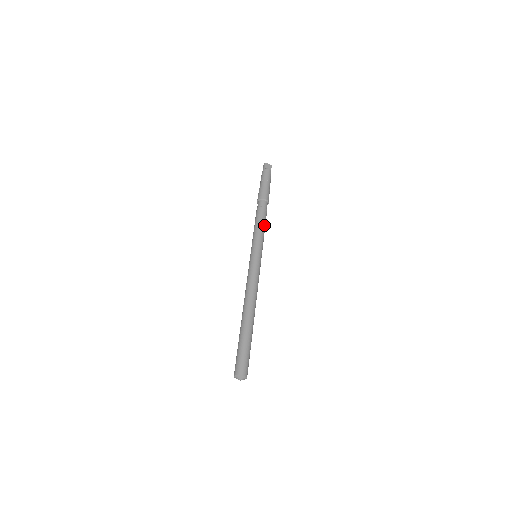
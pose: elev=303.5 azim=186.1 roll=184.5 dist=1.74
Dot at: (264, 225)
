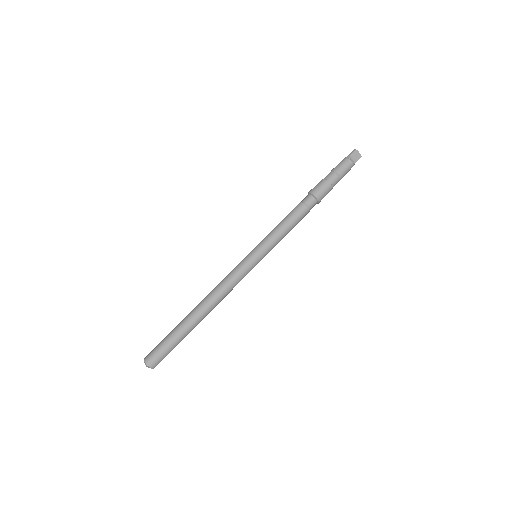
Dot at: (291, 228)
